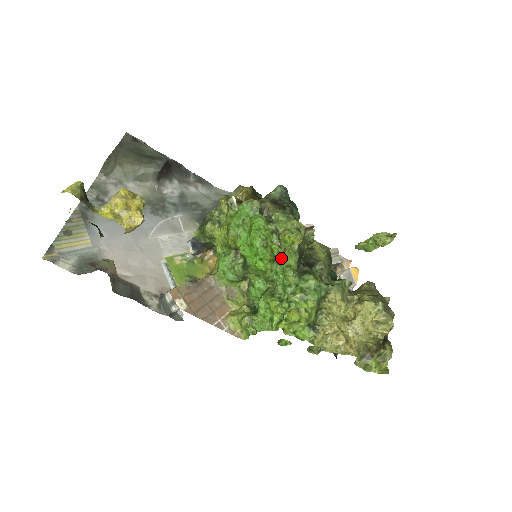
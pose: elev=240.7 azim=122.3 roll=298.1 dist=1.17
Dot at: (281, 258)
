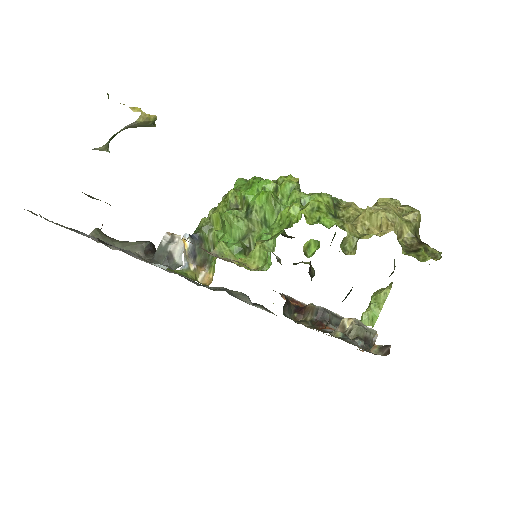
Dot at: occluded
